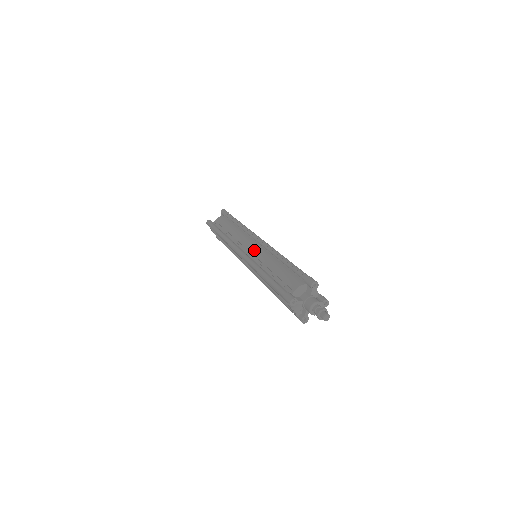
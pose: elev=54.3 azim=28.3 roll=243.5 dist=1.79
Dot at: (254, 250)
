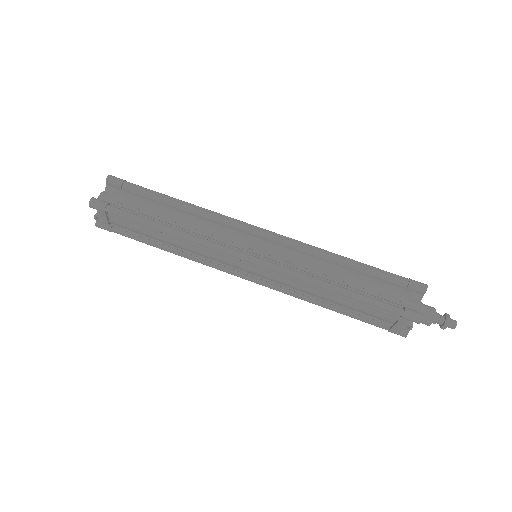
Dot at: (274, 250)
